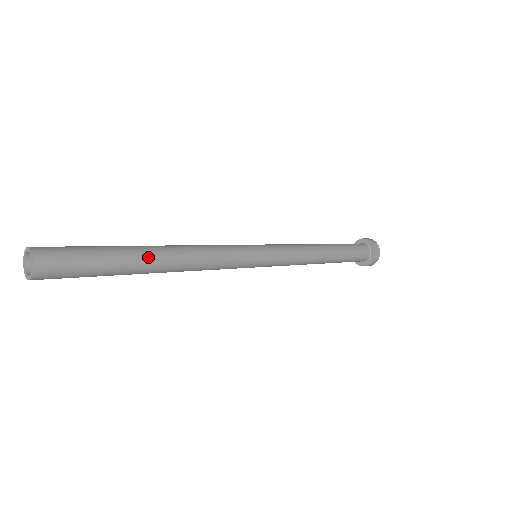
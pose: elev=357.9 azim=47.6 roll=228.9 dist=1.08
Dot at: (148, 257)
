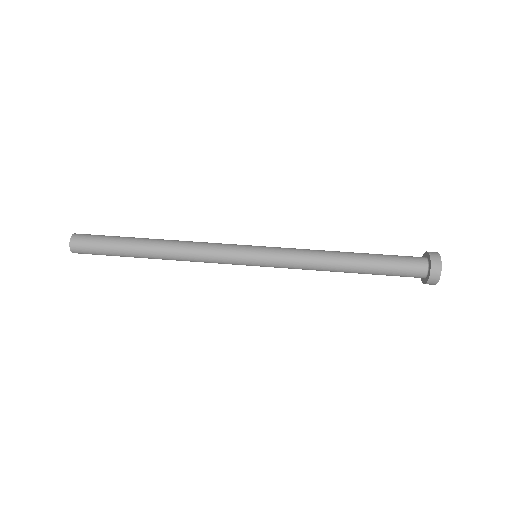
Dot at: (143, 250)
